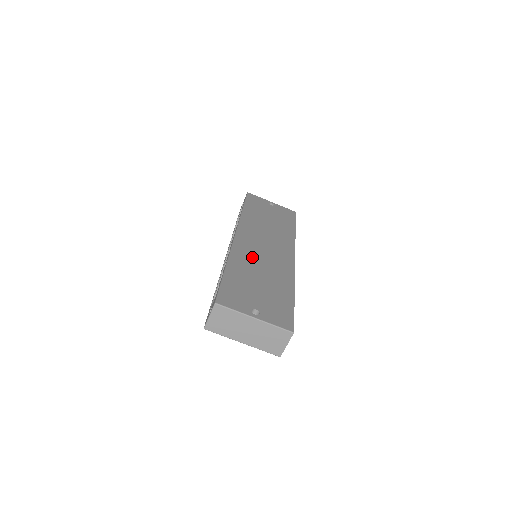
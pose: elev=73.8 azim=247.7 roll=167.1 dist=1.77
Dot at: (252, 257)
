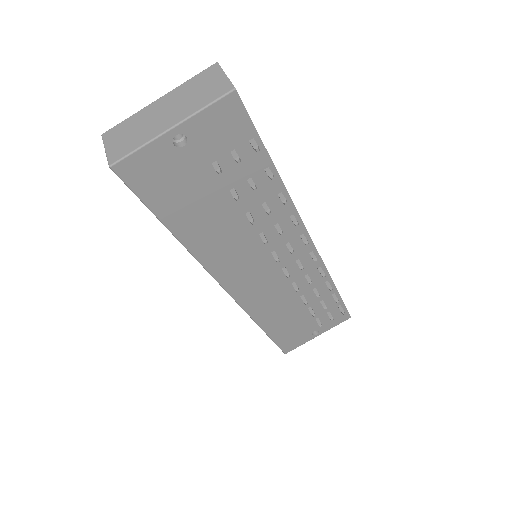
Dot at: occluded
